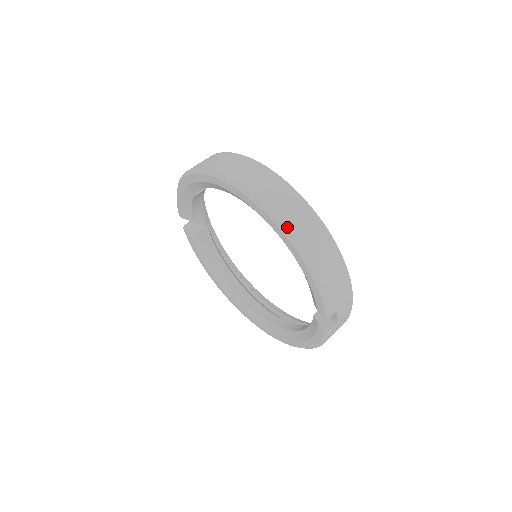
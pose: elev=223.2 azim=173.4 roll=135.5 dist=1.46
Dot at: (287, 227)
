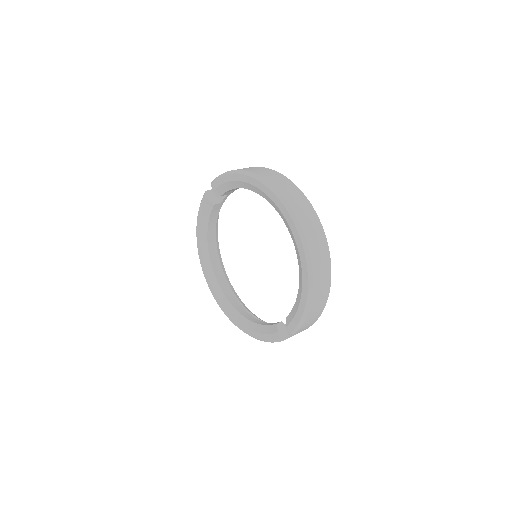
Dot at: (313, 273)
